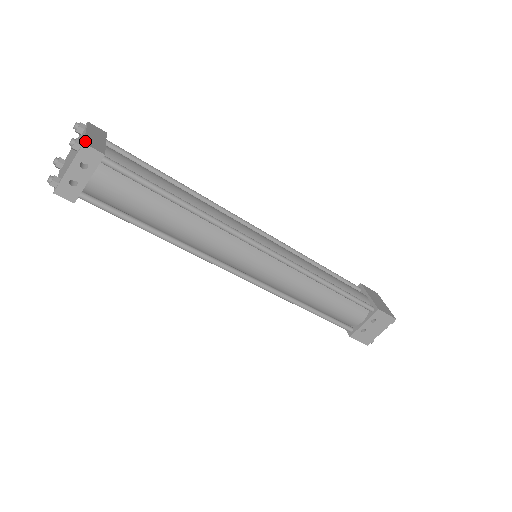
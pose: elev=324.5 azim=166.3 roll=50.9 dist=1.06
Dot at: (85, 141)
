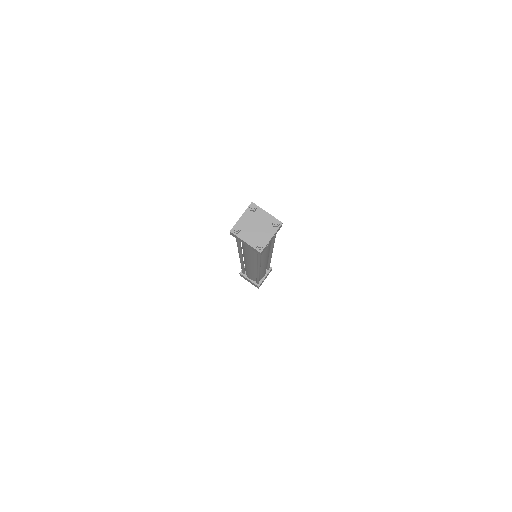
Dot at: (280, 221)
